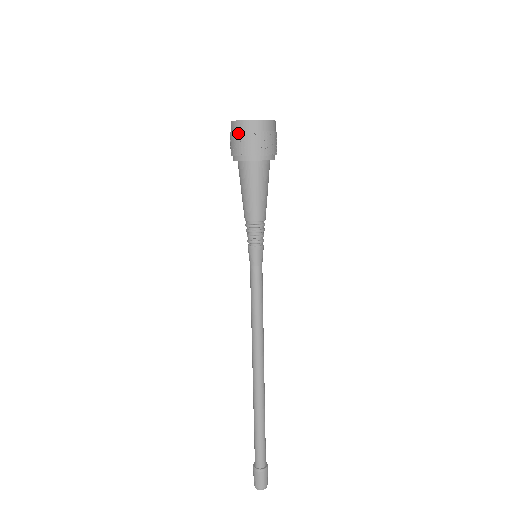
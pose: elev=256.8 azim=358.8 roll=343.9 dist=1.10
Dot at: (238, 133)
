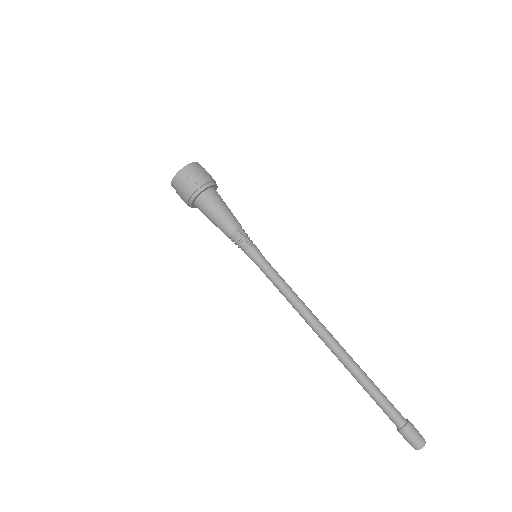
Dot at: (177, 188)
